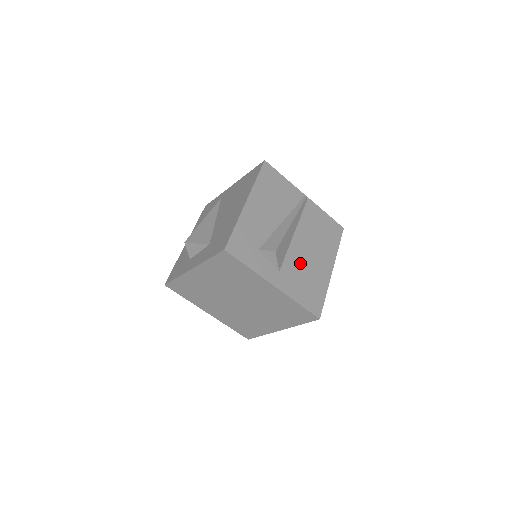
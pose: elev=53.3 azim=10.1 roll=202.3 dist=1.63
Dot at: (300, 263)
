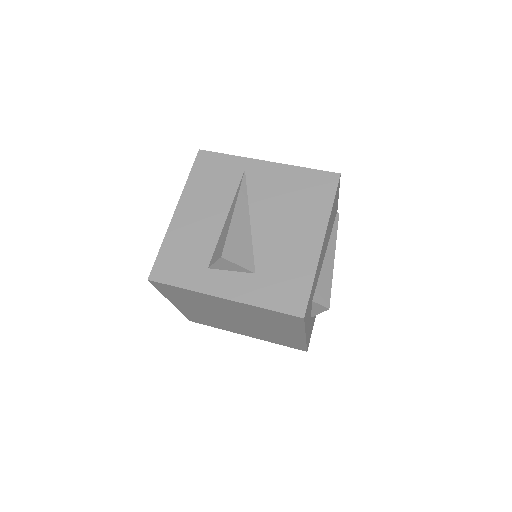
Dot at: occluded
